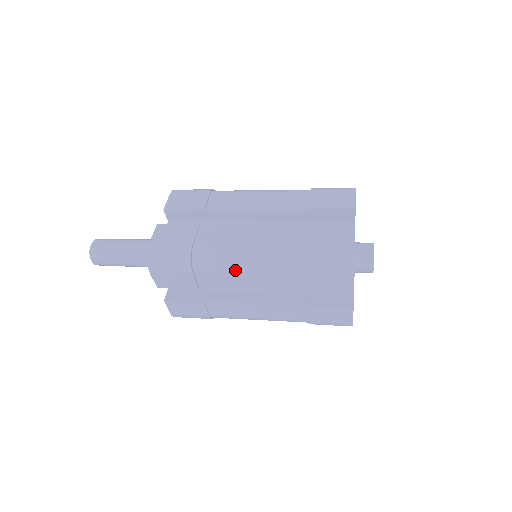
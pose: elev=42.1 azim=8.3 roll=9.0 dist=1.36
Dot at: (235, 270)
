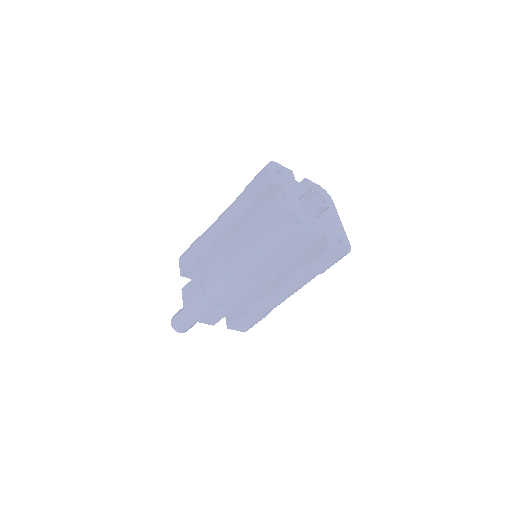
Dot at: (235, 285)
